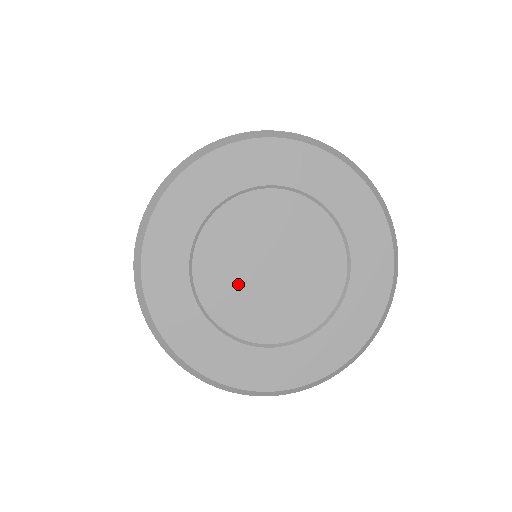
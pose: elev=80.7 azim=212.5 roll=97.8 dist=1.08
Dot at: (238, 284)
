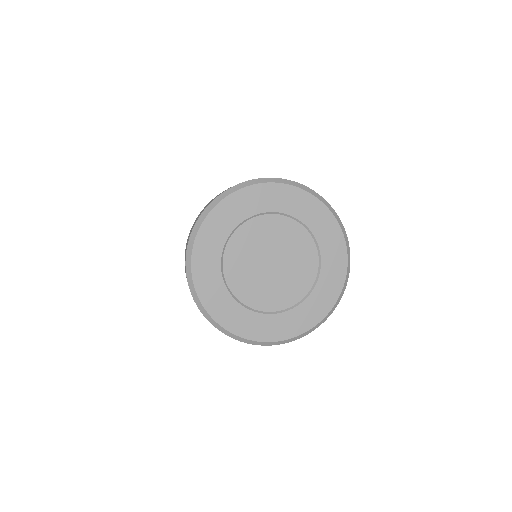
Dot at: (249, 258)
